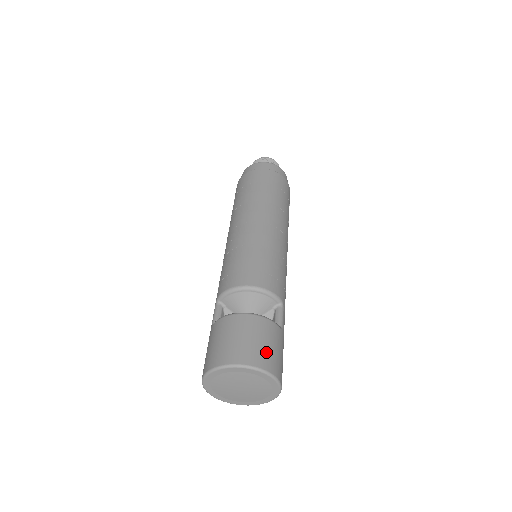
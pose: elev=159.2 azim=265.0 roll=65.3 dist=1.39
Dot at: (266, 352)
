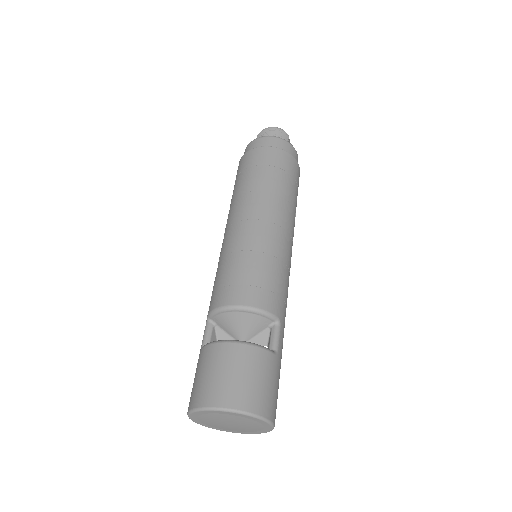
Dot at: (253, 390)
